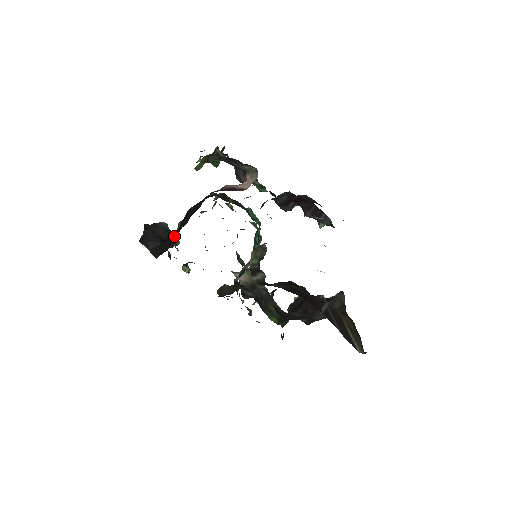
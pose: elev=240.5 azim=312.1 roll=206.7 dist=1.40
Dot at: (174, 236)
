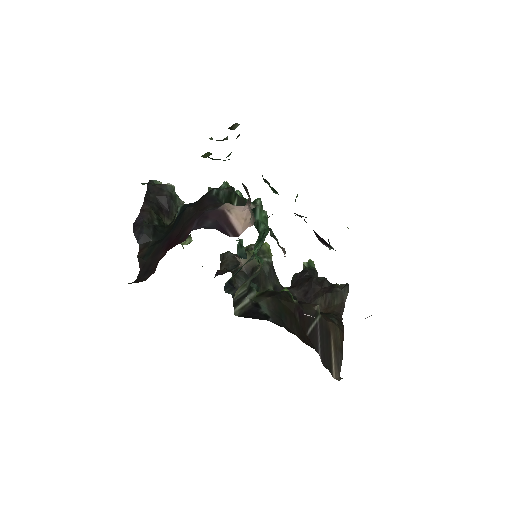
Dot at: (159, 255)
